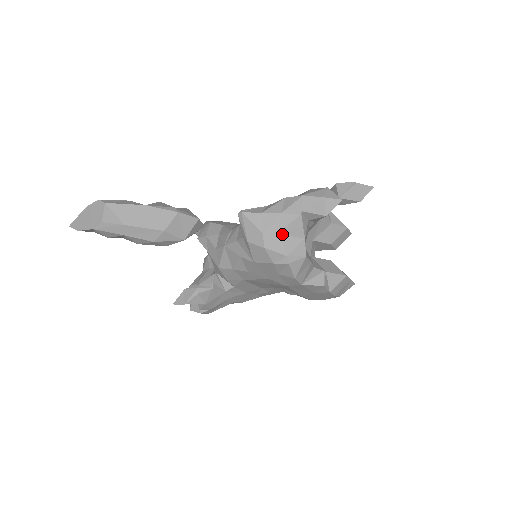
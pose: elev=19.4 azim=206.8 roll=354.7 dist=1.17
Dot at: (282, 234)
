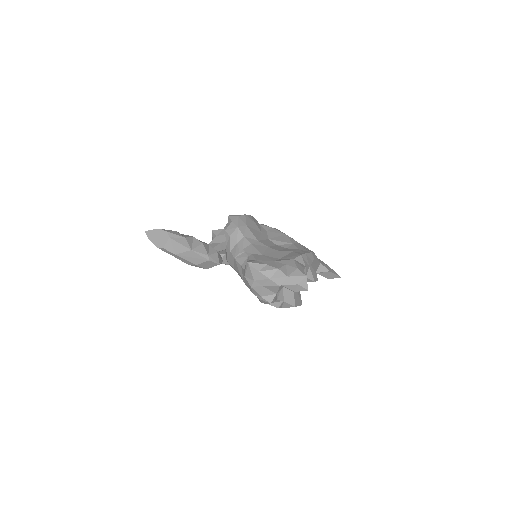
Dot at: (264, 287)
